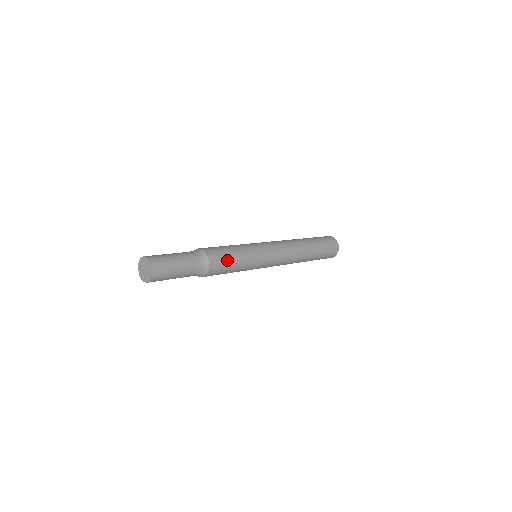
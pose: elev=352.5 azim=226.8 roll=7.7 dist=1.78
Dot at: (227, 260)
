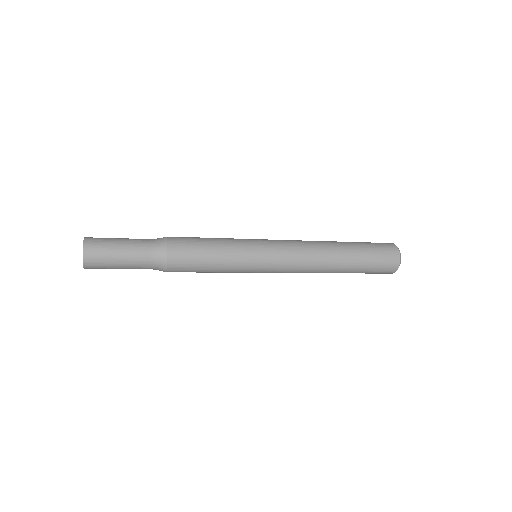
Dot at: (197, 248)
